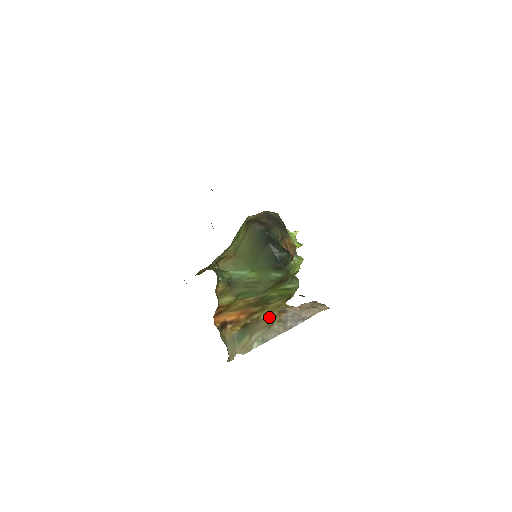
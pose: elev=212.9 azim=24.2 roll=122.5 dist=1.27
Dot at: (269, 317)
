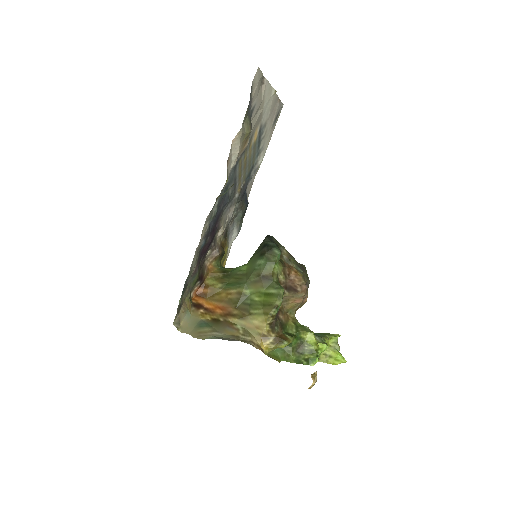
Dot at: (245, 334)
